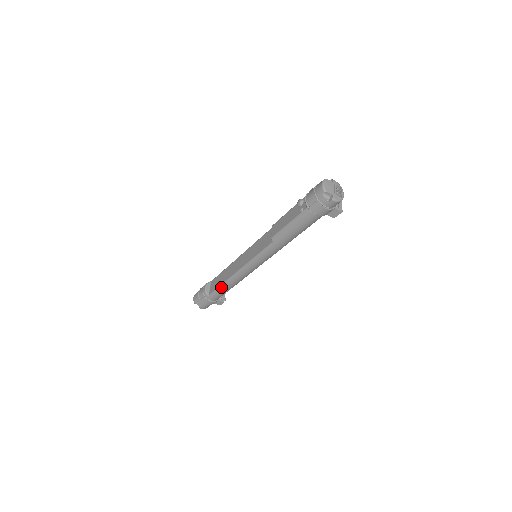
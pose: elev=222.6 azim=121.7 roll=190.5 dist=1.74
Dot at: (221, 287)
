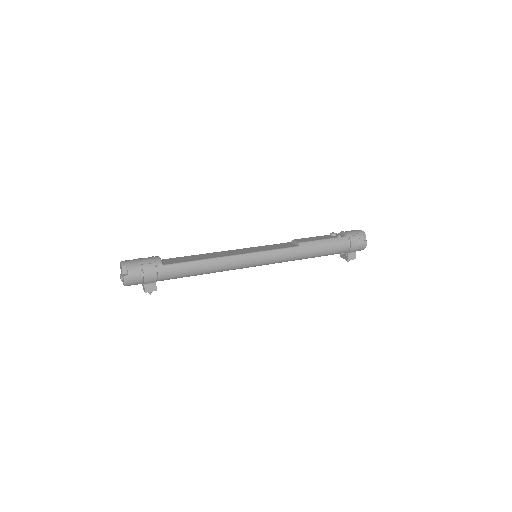
Dot at: (195, 262)
